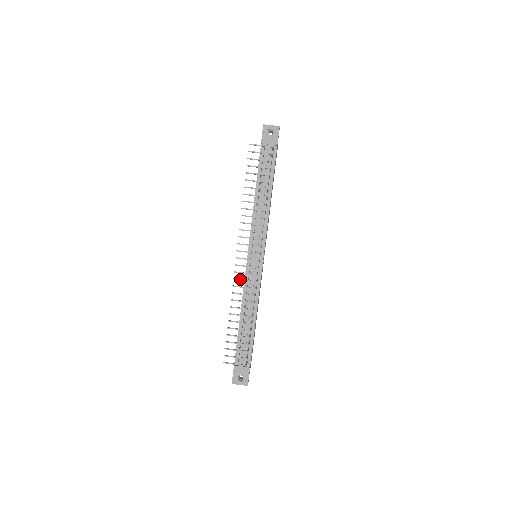
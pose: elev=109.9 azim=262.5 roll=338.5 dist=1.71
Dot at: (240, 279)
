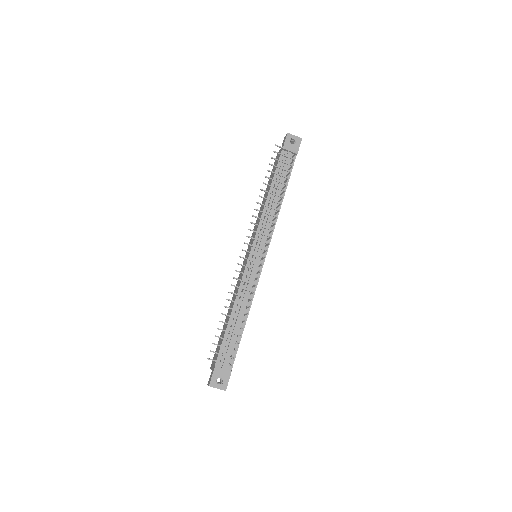
Dot at: (242, 272)
